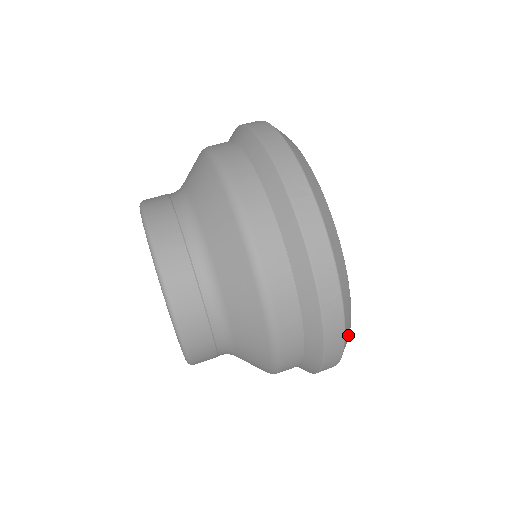
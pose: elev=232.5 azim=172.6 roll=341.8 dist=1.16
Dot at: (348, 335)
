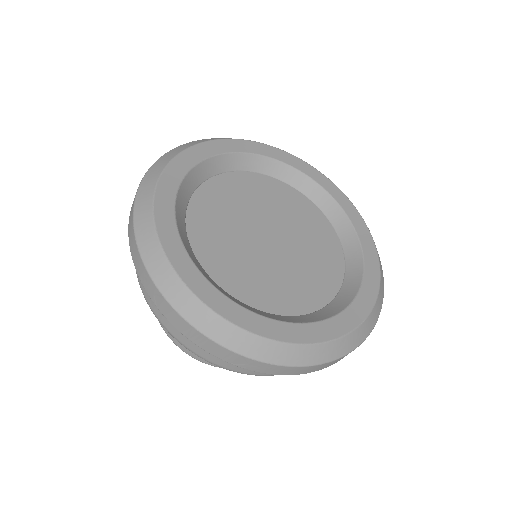
Dot at: (319, 349)
